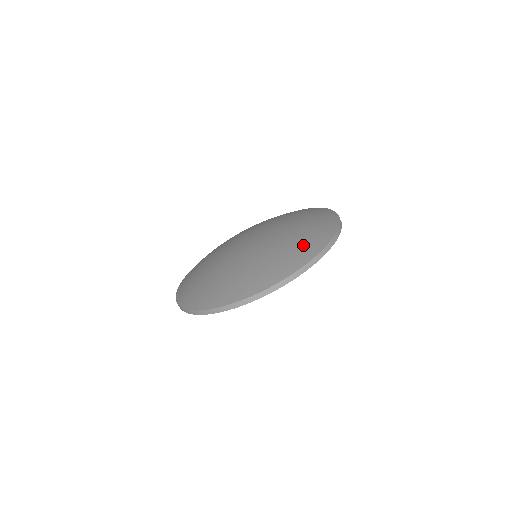
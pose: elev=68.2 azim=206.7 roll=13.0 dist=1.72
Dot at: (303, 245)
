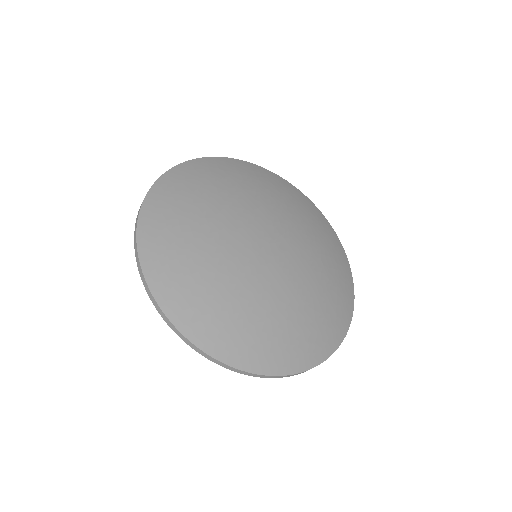
Dot at: (341, 293)
